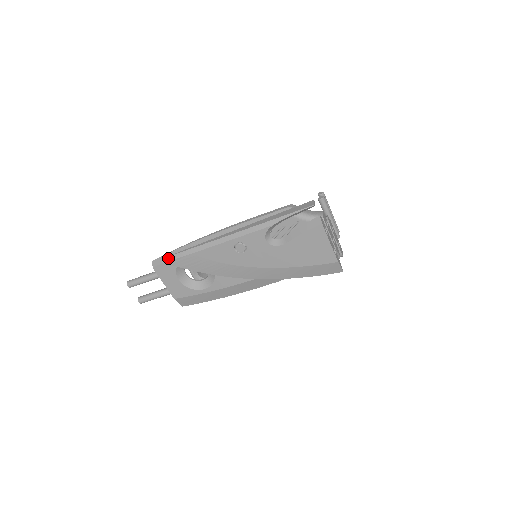
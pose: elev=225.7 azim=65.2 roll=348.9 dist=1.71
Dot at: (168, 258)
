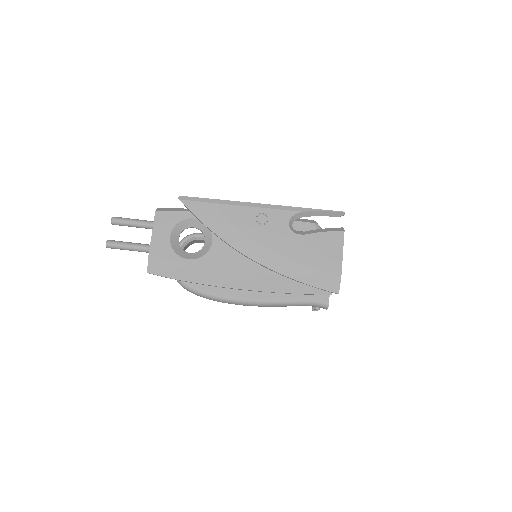
Dot at: (187, 198)
